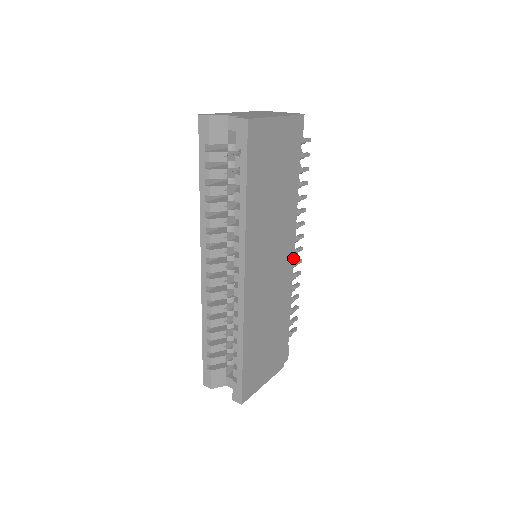
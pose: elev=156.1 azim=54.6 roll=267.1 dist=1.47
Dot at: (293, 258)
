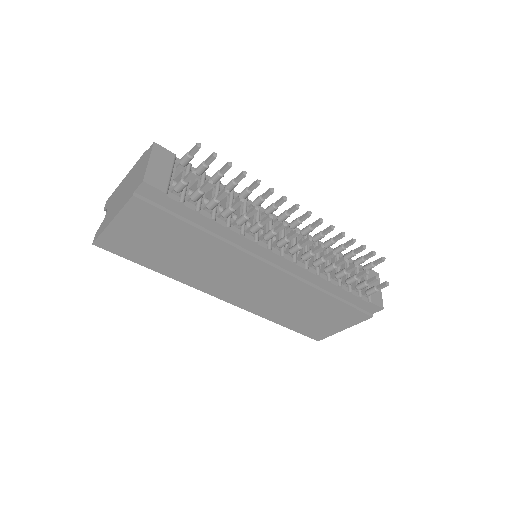
Dot at: (288, 261)
